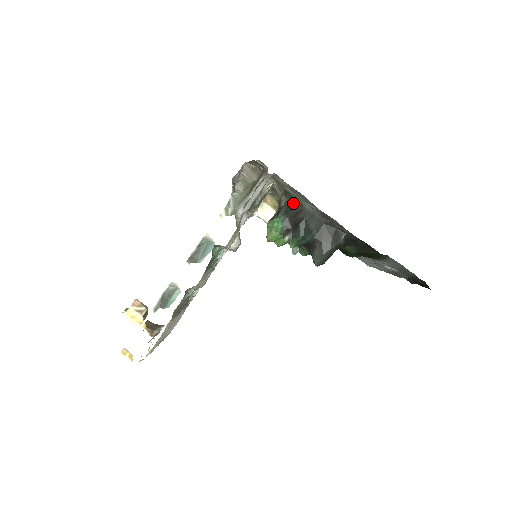
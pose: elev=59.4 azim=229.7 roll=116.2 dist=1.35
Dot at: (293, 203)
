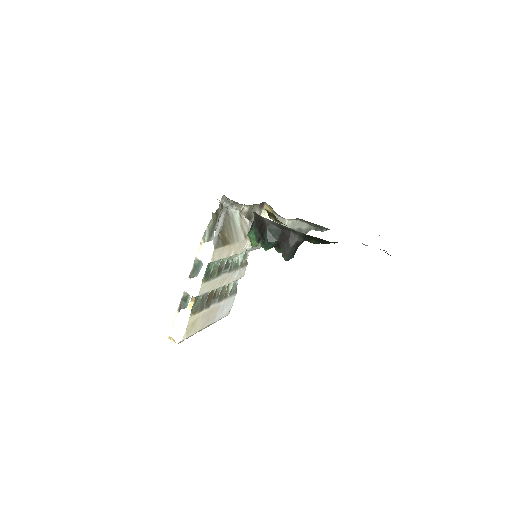
Dot at: (258, 218)
